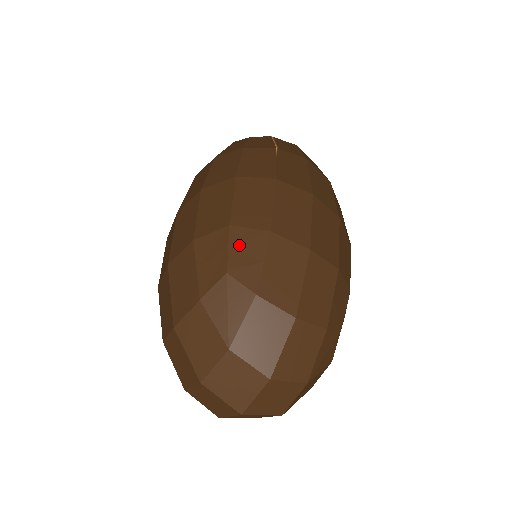
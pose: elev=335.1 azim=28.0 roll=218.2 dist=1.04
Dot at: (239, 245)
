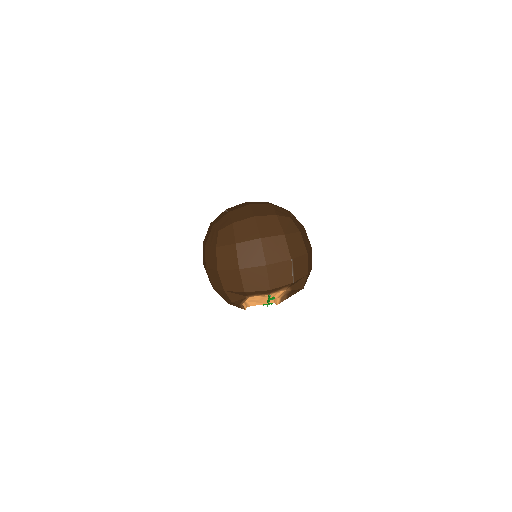
Dot at: (219, 224)
